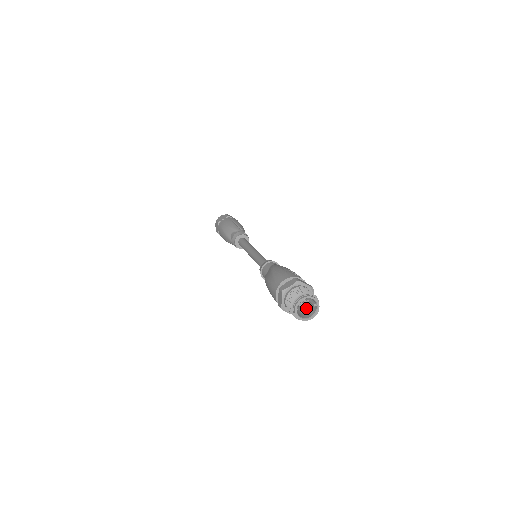
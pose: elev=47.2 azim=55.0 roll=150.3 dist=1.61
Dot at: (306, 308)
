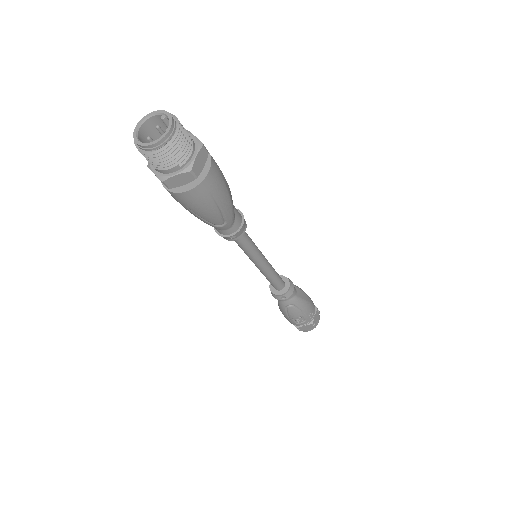
Dot at: occluded
